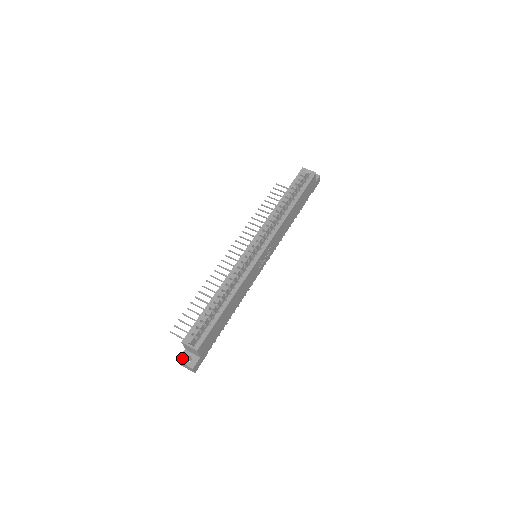
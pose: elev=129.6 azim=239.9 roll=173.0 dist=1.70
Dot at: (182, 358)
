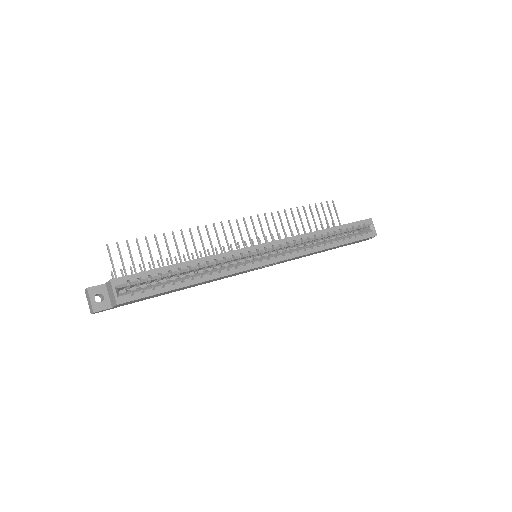
Dot at: (94, 290)
